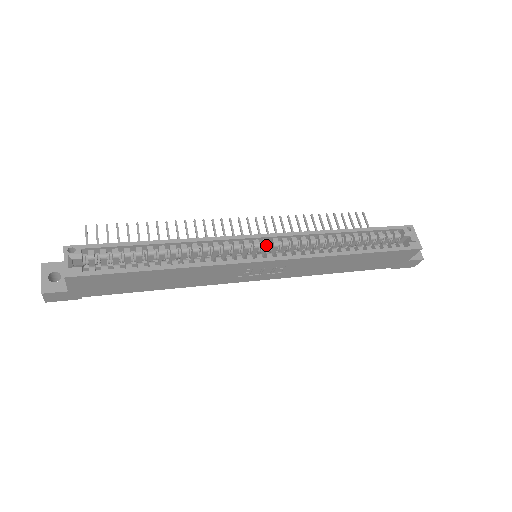
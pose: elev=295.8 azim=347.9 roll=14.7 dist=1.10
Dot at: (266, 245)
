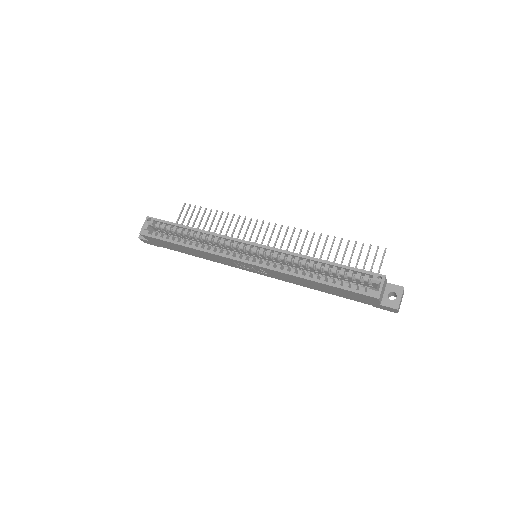
Dot at: (254, 251)
